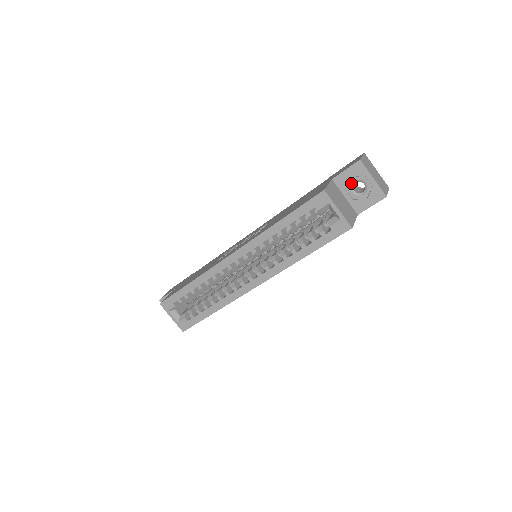
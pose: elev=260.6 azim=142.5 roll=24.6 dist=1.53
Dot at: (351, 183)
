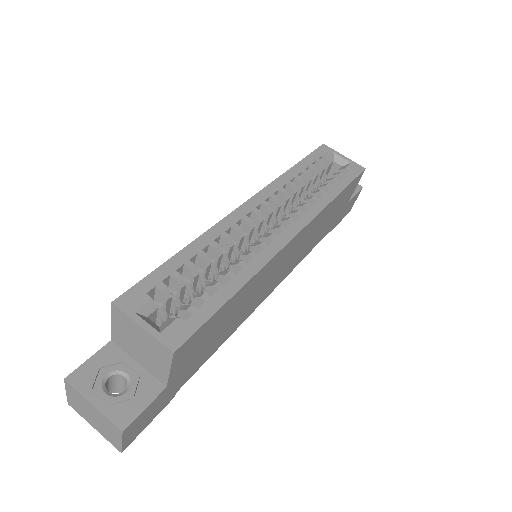
Dot at: occluded
